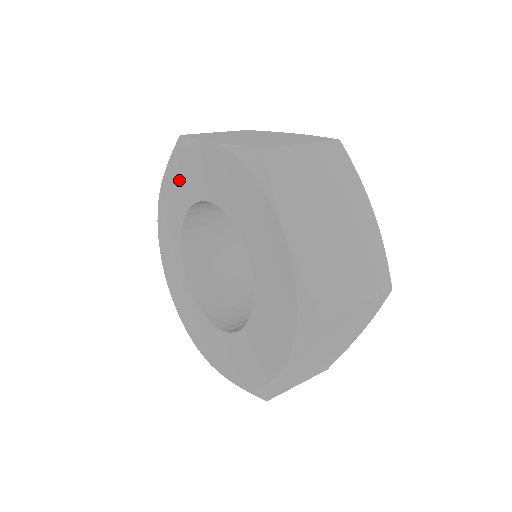
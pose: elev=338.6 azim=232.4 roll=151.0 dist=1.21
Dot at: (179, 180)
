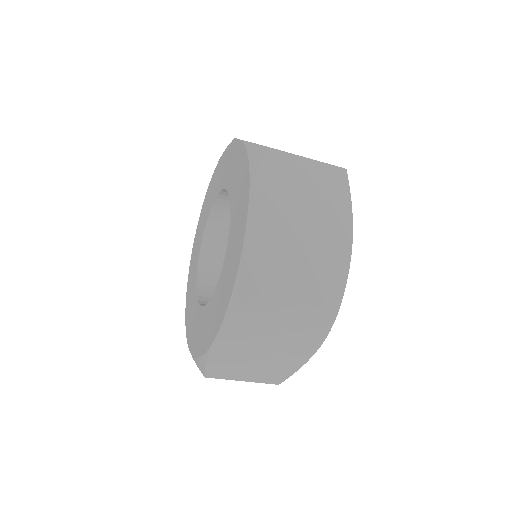
Dot at: (220, 172)
